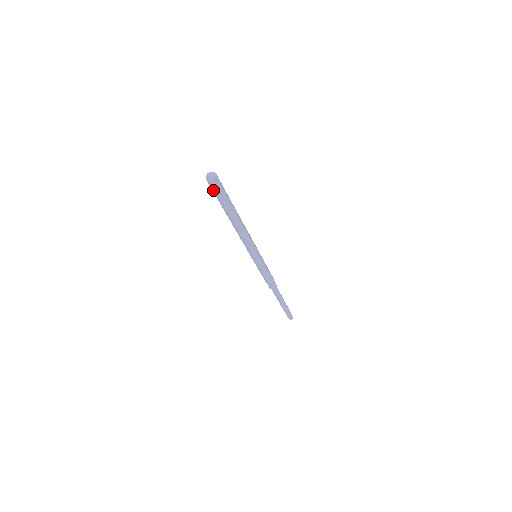
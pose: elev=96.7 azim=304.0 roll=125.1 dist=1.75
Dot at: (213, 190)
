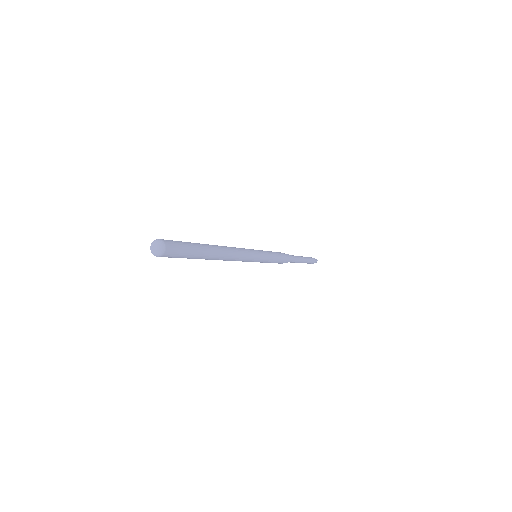
Dot at: (171, 257)
